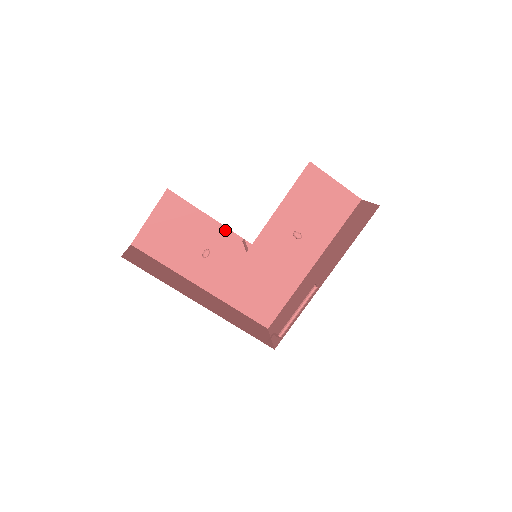
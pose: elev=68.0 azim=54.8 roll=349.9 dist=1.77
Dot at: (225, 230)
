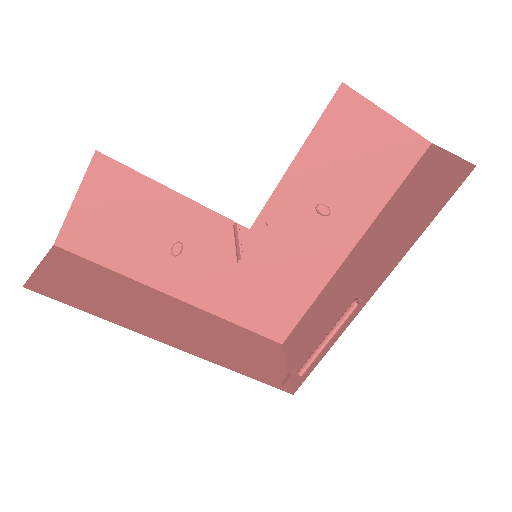
Dot at: (203, 211)
